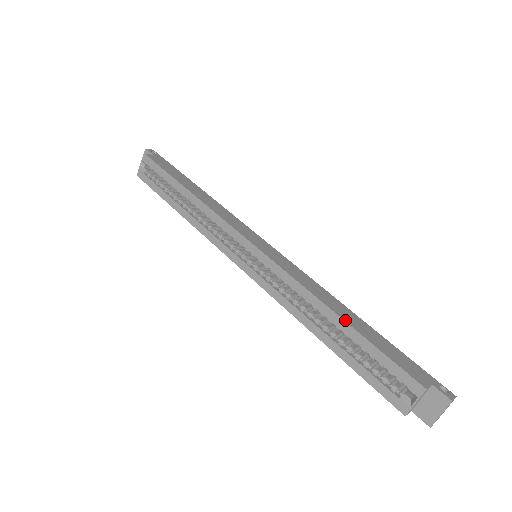
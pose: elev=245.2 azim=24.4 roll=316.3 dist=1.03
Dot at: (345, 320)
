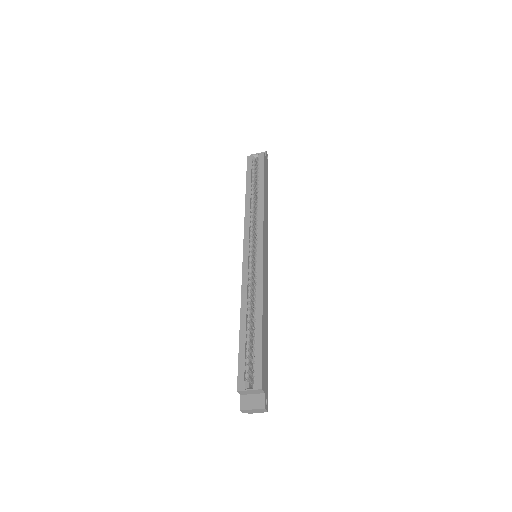
Dot at: (263, 325)
